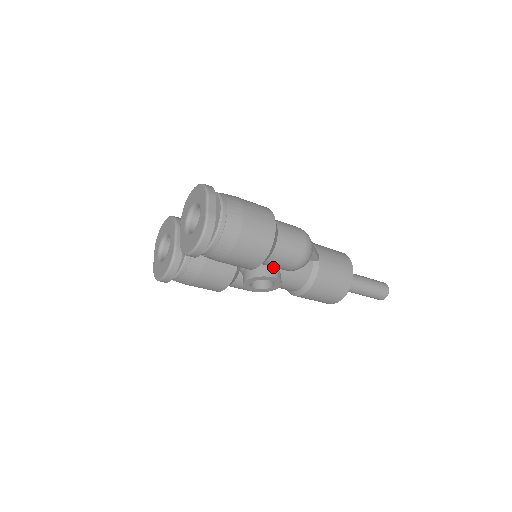
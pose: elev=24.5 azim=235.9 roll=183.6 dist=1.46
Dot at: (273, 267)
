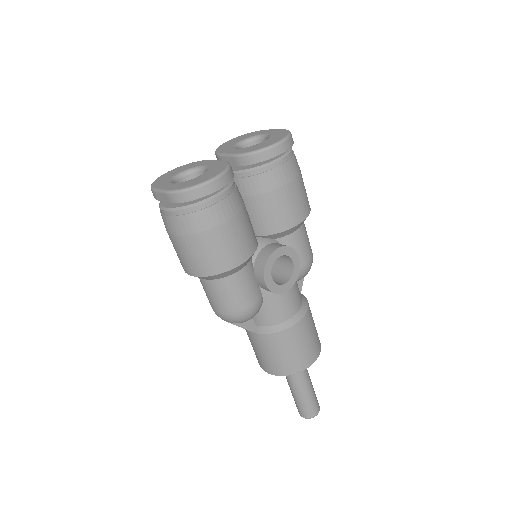
Dot at: occluded
